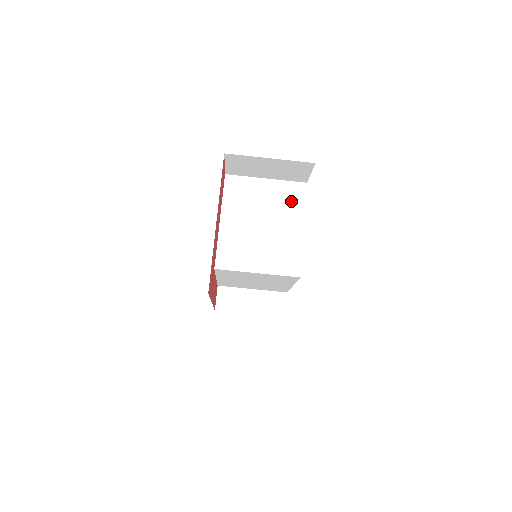
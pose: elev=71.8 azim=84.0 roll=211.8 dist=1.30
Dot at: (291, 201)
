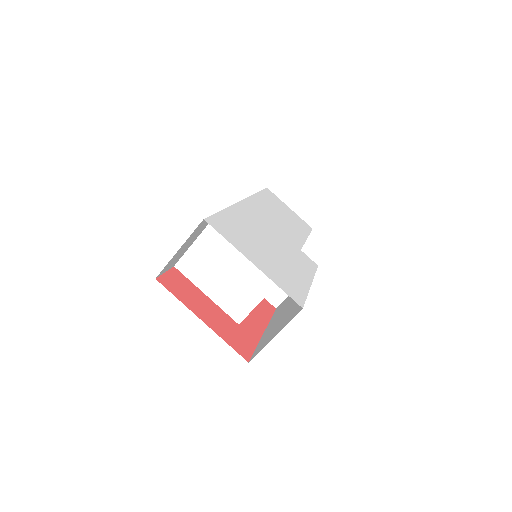
Dot at: occluded
